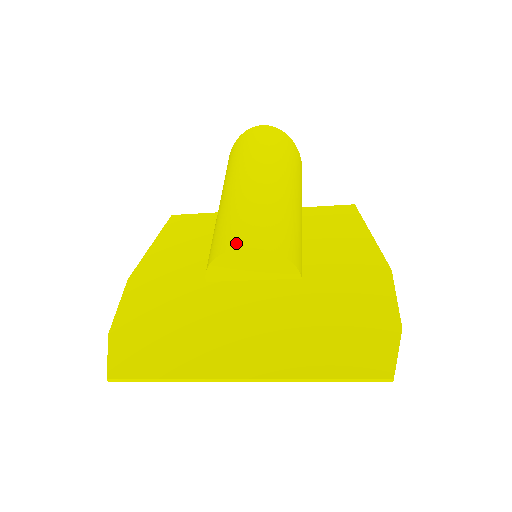
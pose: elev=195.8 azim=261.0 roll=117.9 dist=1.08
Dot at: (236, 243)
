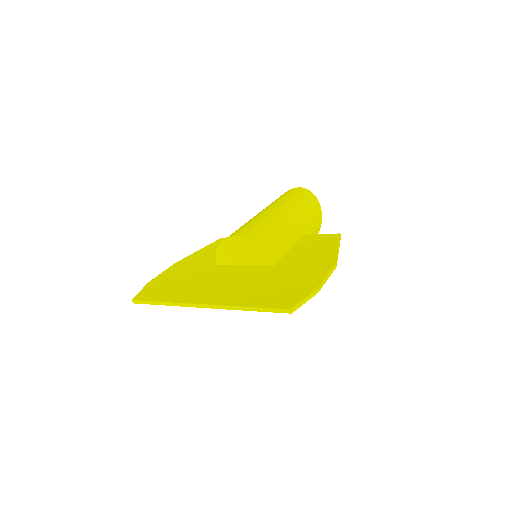
Dot at: (233, 234)
